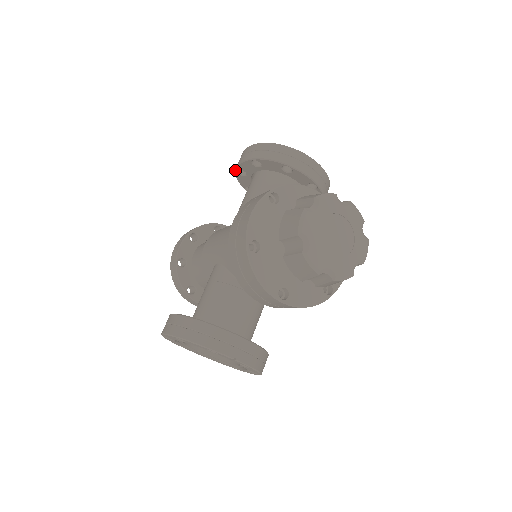
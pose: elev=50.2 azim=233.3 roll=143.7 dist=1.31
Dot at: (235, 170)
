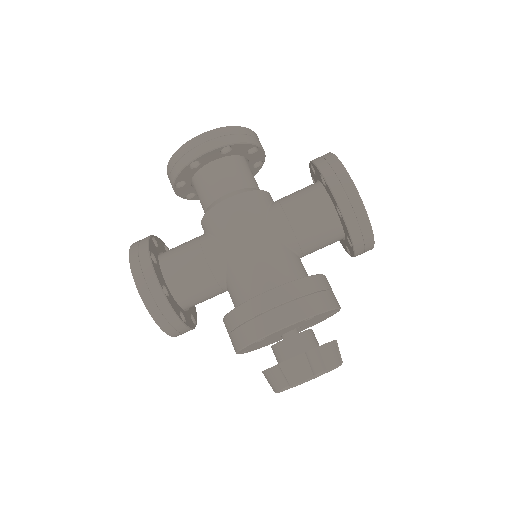
Dot at: (322, 173)
